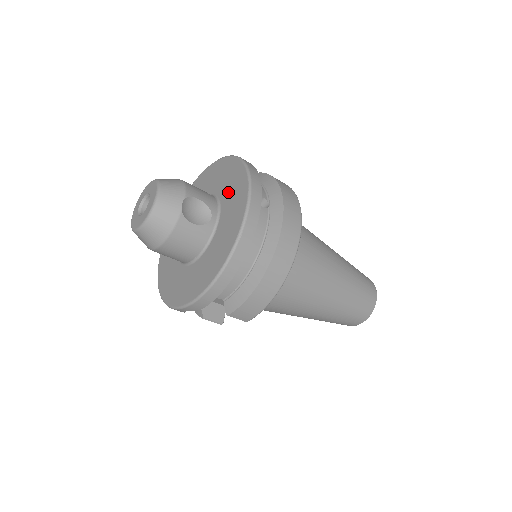
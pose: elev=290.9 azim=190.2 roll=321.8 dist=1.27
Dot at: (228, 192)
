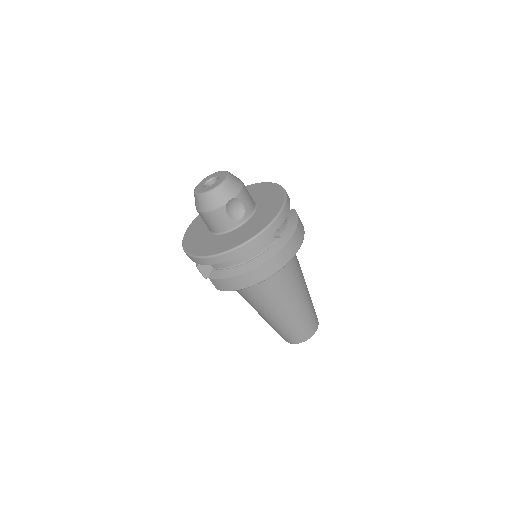
Dot at: (263, 211)
